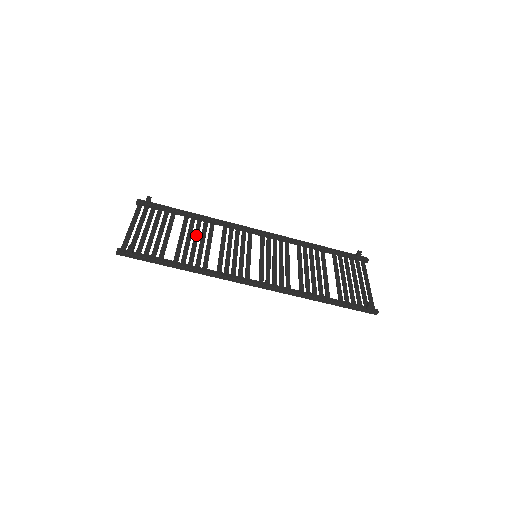
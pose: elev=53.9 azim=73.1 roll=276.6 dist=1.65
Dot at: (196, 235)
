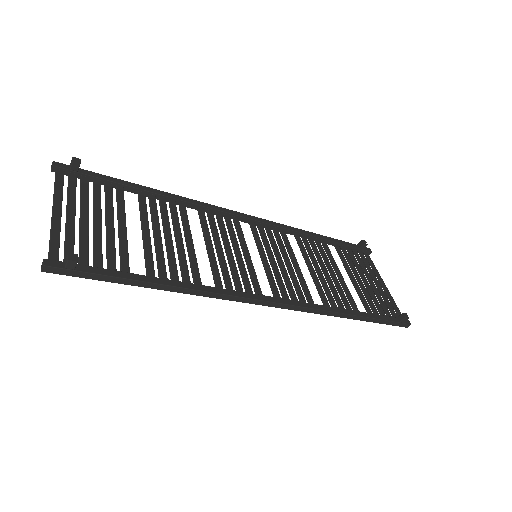
Dot at: (166, 226)
